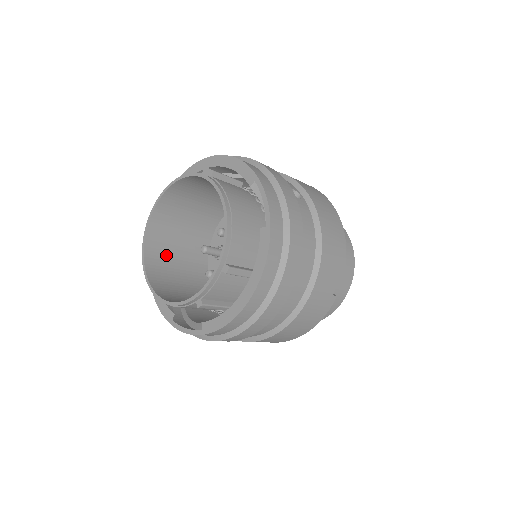
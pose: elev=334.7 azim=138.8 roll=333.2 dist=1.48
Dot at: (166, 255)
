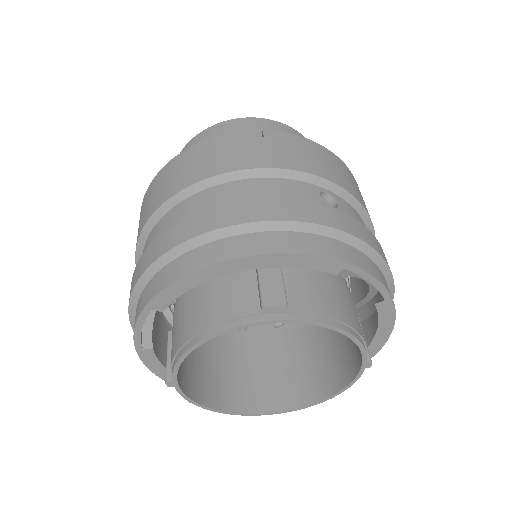
Dot at: (194, 365)
